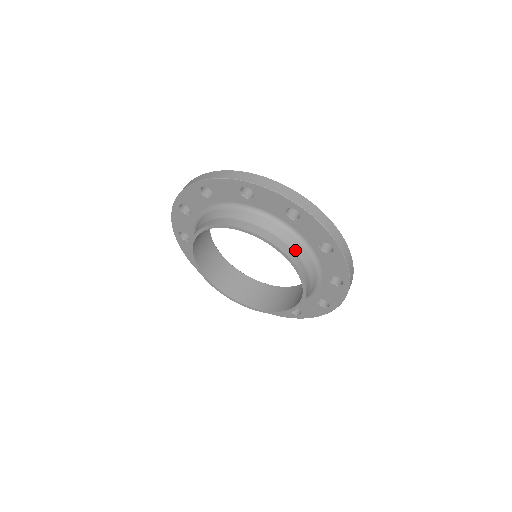
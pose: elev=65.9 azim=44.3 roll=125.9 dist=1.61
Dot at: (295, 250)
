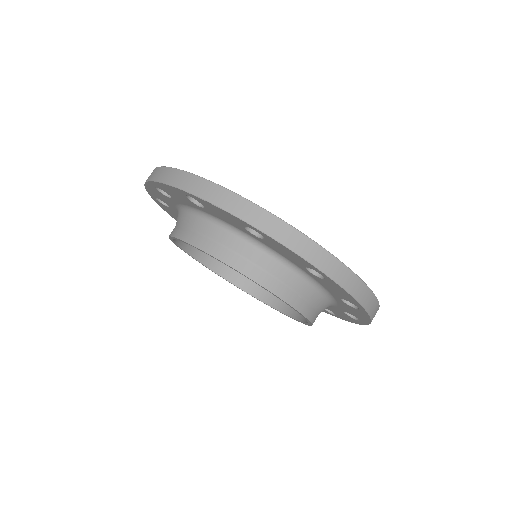
Dot at: (308, 298)
